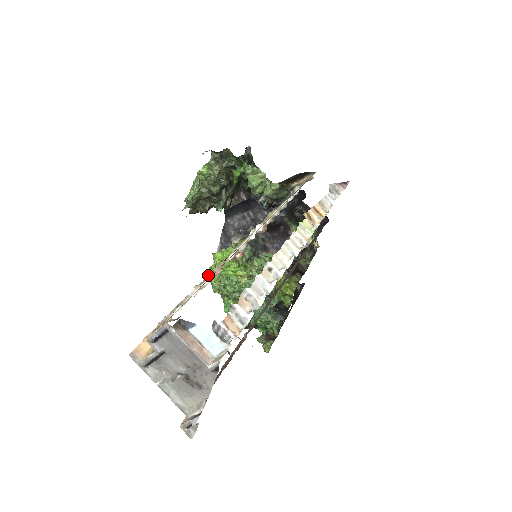
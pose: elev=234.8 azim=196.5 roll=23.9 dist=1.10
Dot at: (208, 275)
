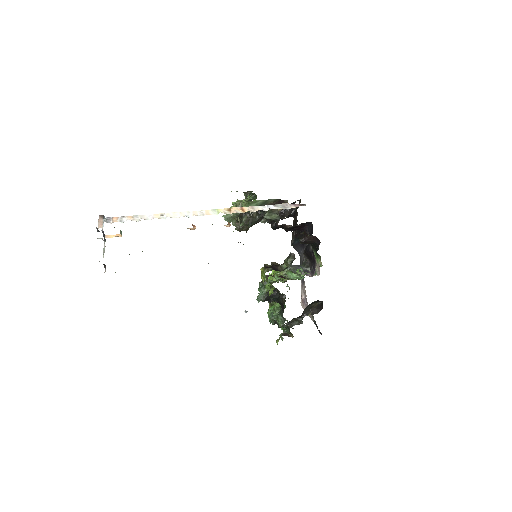
Dot at: occluded
